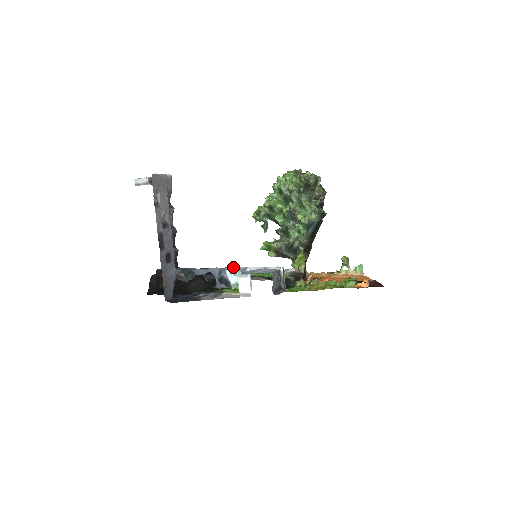
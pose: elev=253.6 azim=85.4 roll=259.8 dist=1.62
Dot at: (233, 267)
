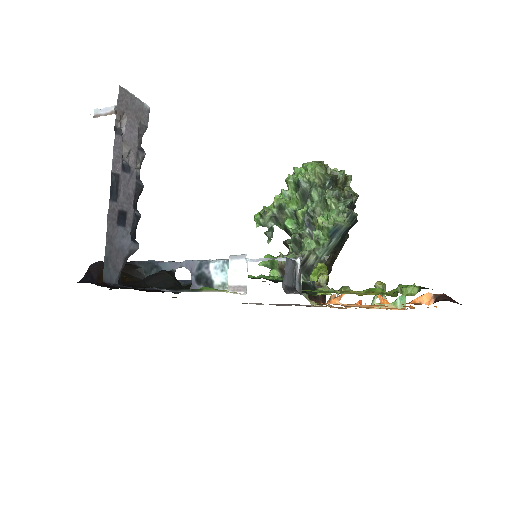
Dot at: (221, 259)
